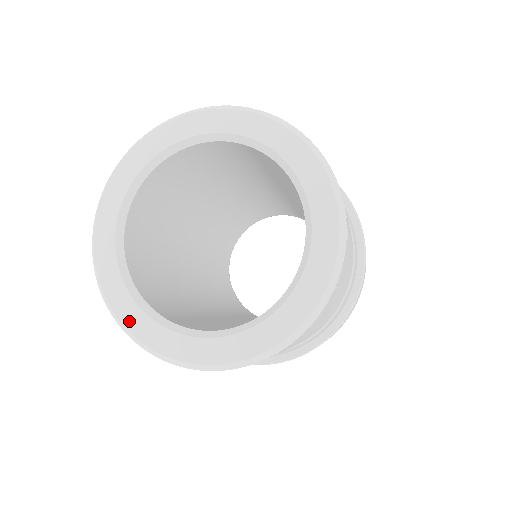
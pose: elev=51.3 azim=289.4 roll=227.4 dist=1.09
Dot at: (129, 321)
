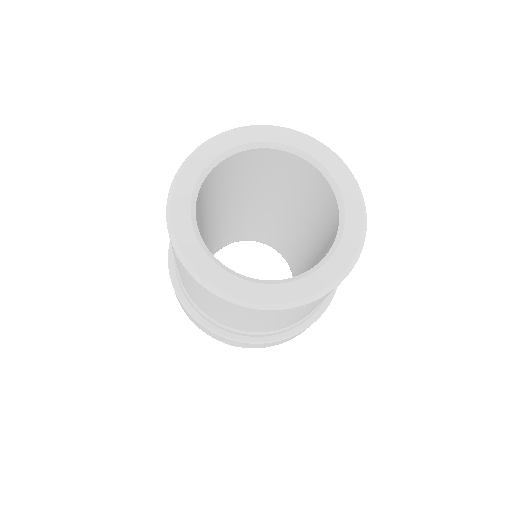
Dot at: (182, 239)
